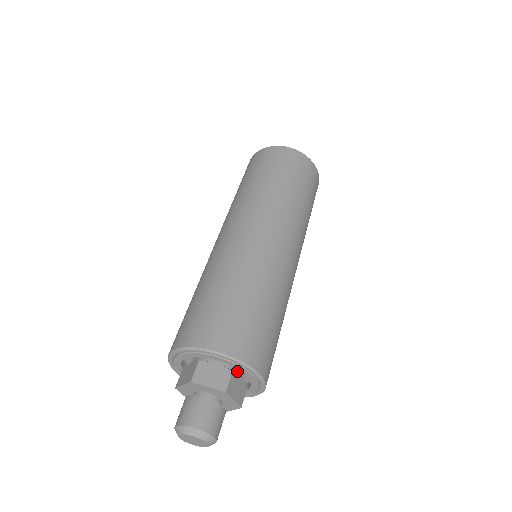
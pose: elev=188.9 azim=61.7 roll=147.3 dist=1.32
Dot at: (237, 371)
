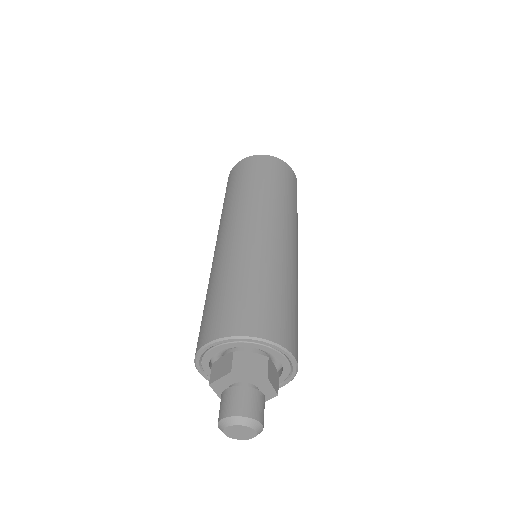
Dot at: occluded
